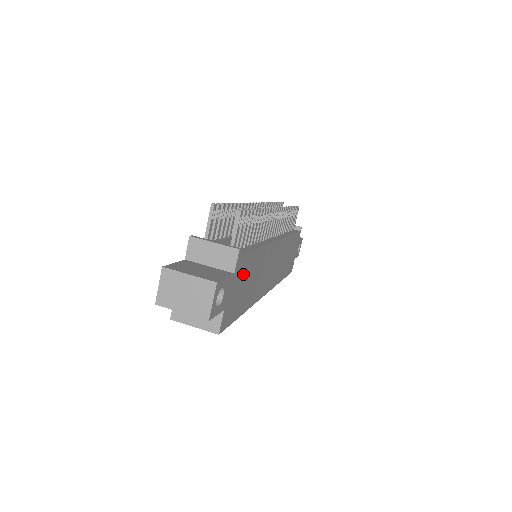
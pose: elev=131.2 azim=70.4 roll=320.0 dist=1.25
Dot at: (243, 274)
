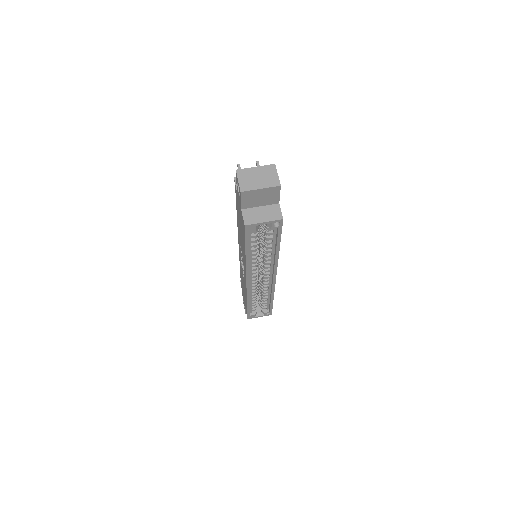
Dot at: occluded
